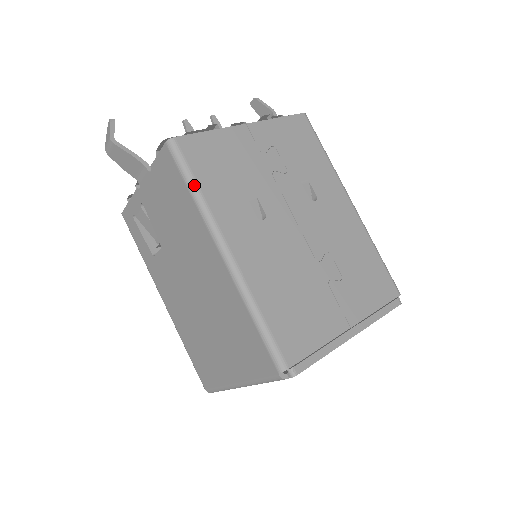
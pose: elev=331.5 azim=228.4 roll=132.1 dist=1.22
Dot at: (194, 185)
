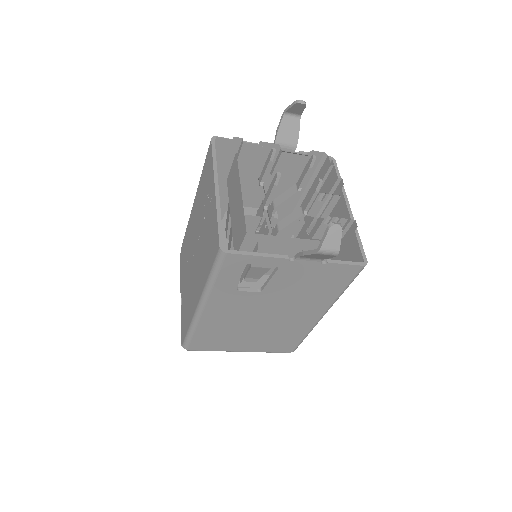
Dot at: (348, 286)
